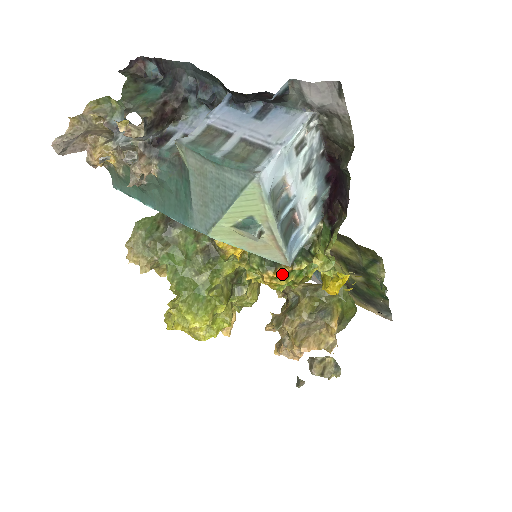
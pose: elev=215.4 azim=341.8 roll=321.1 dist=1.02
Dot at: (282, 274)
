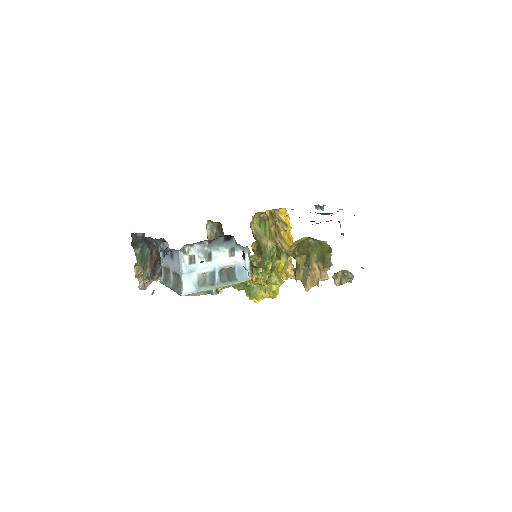
Dot at: (256, 278)
